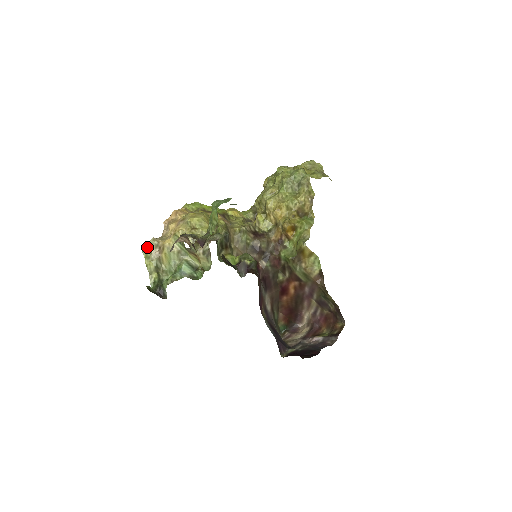
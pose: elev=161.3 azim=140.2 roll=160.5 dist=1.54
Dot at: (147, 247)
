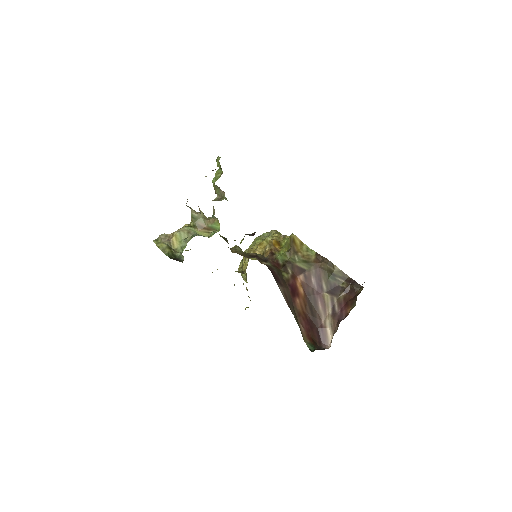
Dot at: (157, 238)
